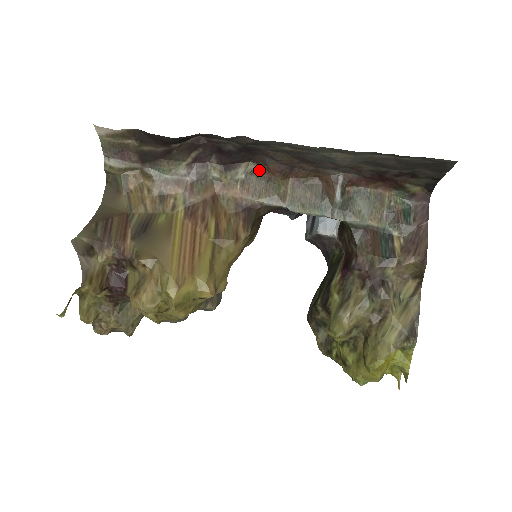
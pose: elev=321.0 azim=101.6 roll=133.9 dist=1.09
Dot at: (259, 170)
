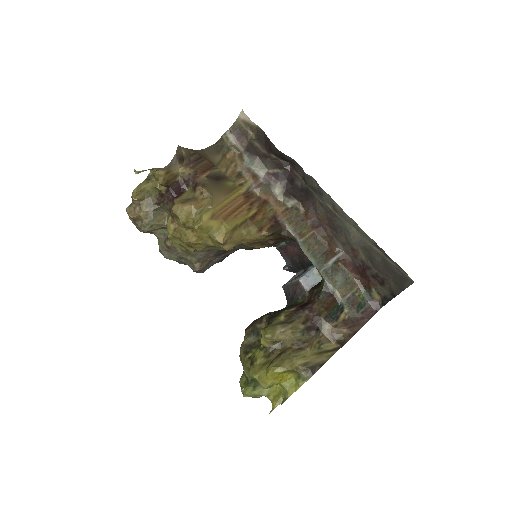
Dot at: (301, 211)
